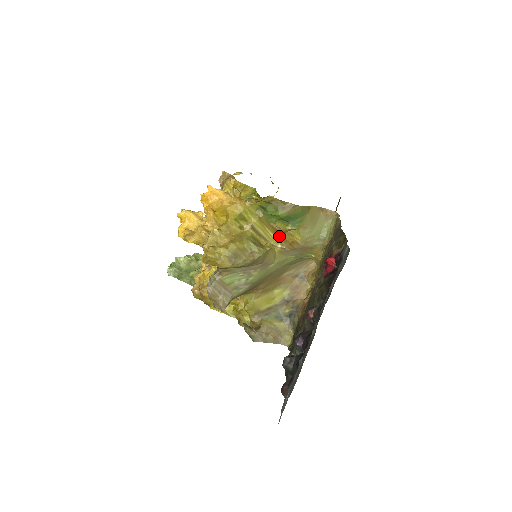
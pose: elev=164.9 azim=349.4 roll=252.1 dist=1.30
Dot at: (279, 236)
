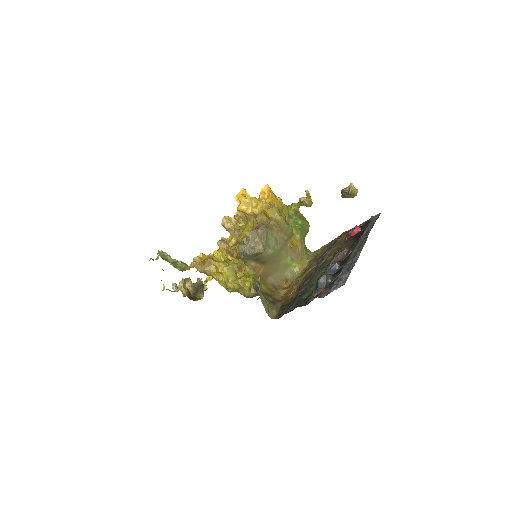
Dot at: occluded
